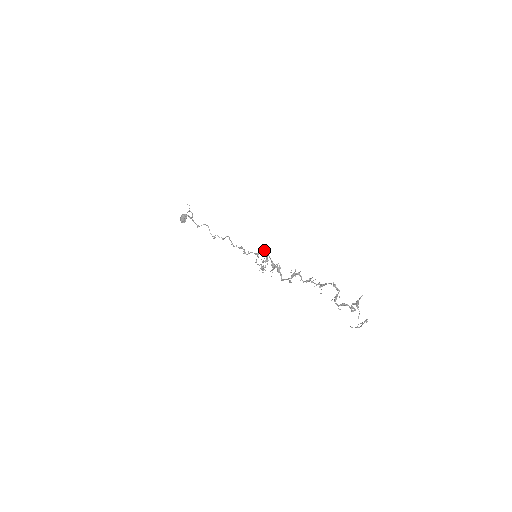
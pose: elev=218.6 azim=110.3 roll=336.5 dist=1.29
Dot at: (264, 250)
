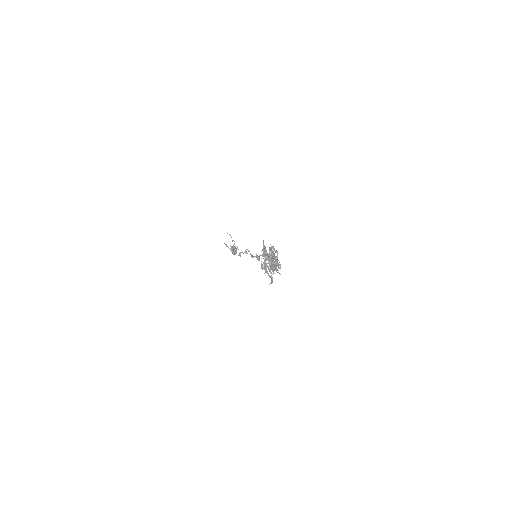
Dot at: occluded
